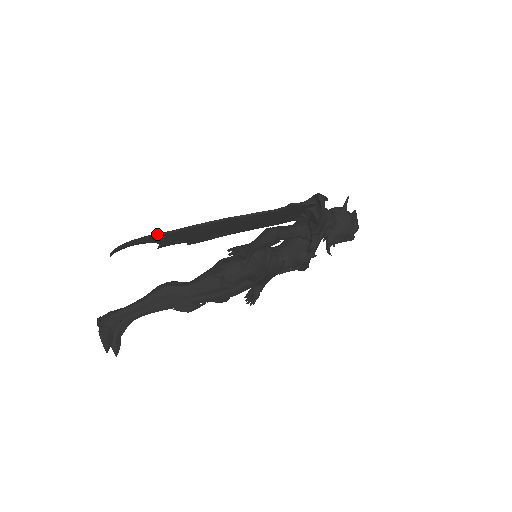
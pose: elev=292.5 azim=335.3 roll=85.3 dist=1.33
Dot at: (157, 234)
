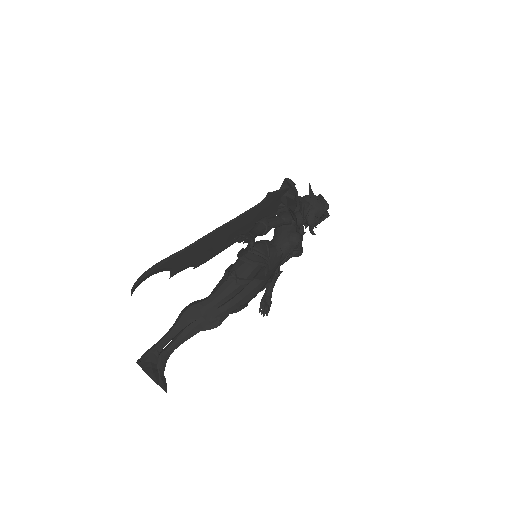
Dot at: (167, 258)
